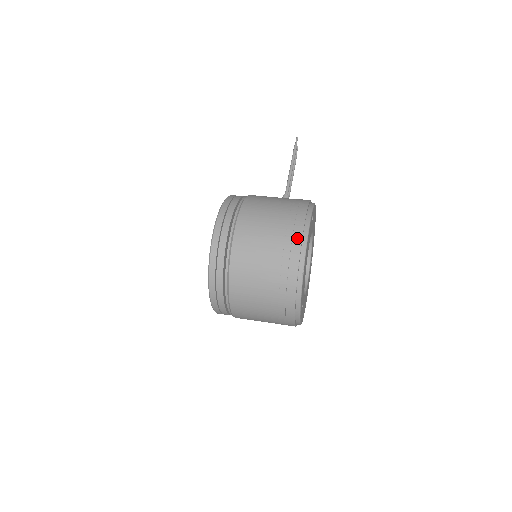
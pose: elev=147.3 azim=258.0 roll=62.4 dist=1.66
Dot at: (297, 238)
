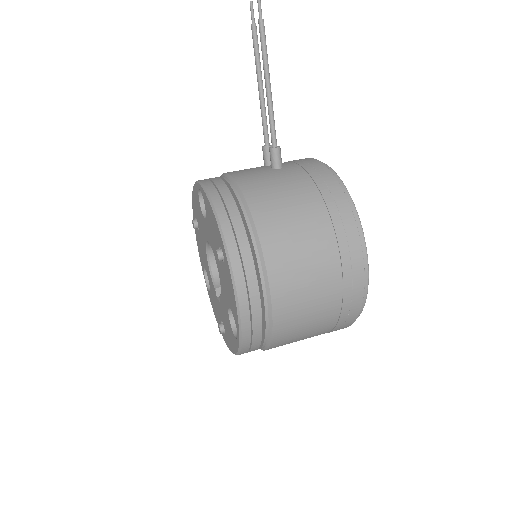
Dot at: (358, 289)
